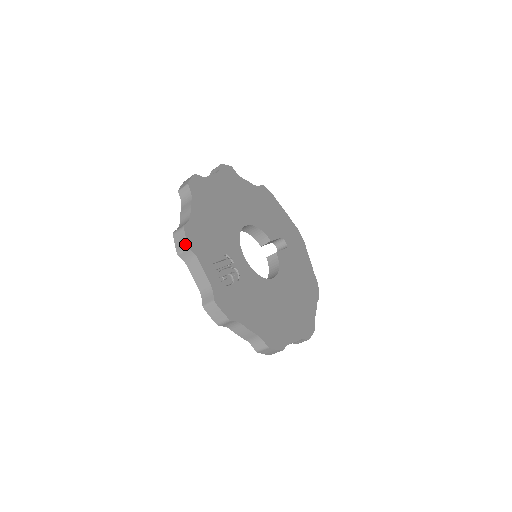
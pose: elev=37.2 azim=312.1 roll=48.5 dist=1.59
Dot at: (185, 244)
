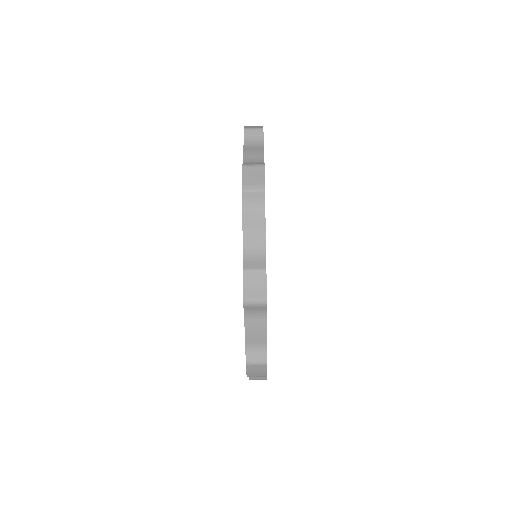
Dot at: (261, 184)
